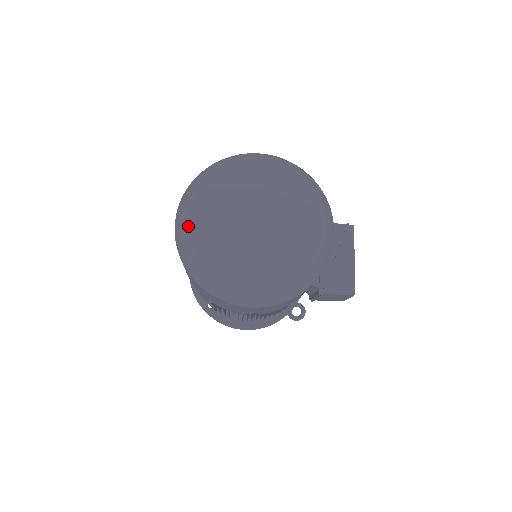
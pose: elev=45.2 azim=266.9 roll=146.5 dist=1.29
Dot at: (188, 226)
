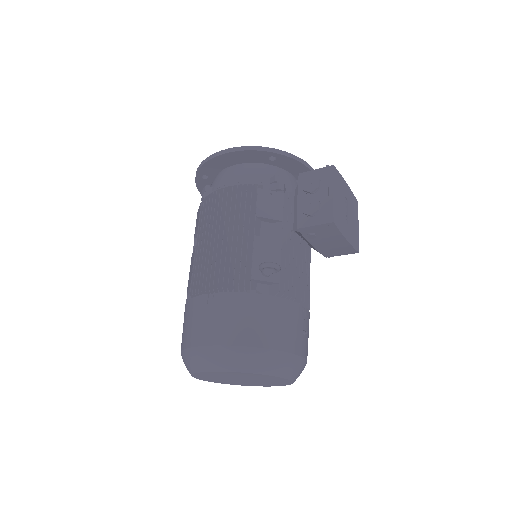
Dot at: (205, 380)
